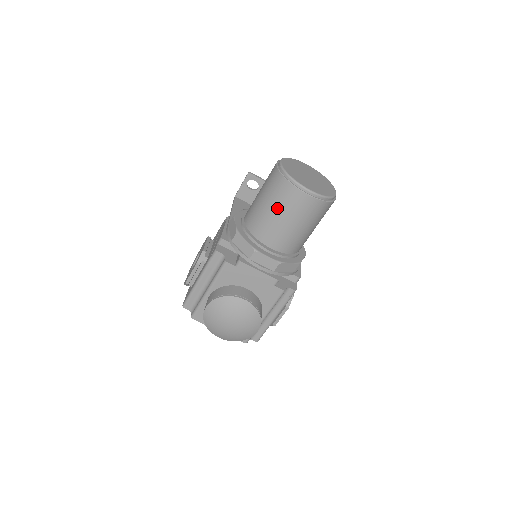
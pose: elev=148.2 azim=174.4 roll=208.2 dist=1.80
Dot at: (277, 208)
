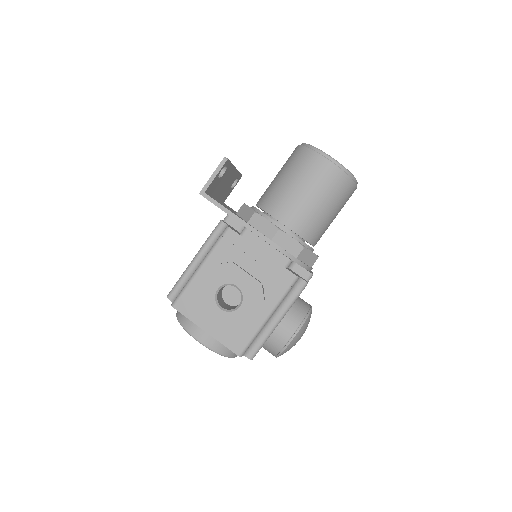
Dot at: (337, 209)
